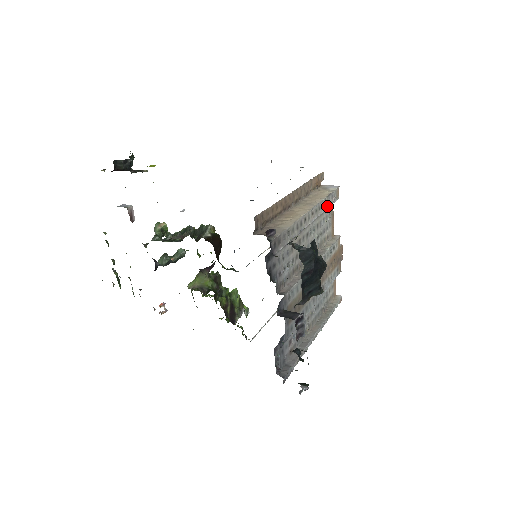
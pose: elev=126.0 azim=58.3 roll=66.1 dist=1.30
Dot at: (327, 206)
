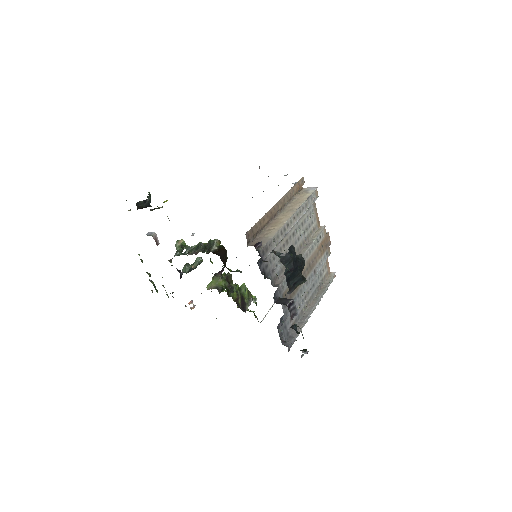
Dot at: (308, 207)
